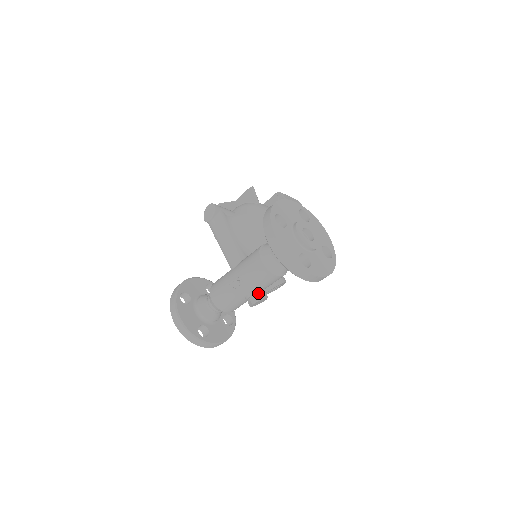
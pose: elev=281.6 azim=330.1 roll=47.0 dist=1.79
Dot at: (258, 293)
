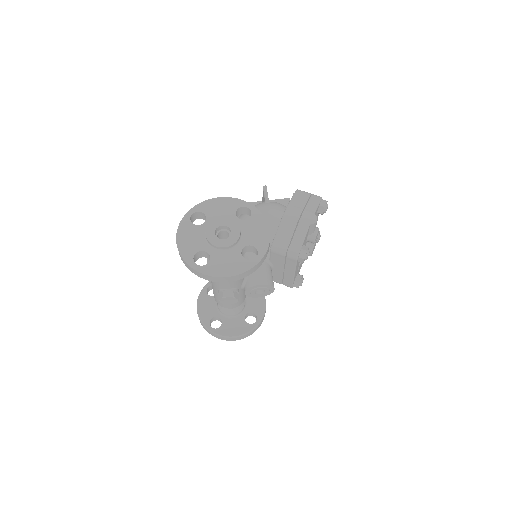
Dot at: (224, 291)
